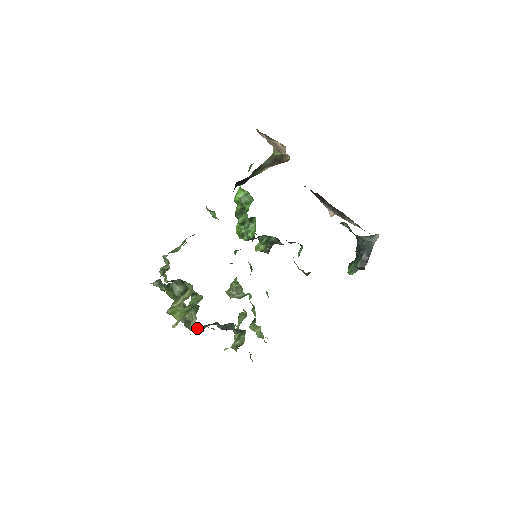
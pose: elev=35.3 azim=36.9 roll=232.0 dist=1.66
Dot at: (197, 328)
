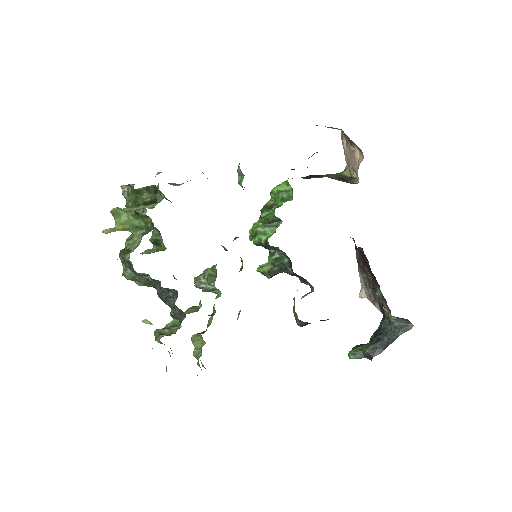
Dot at: occluded
